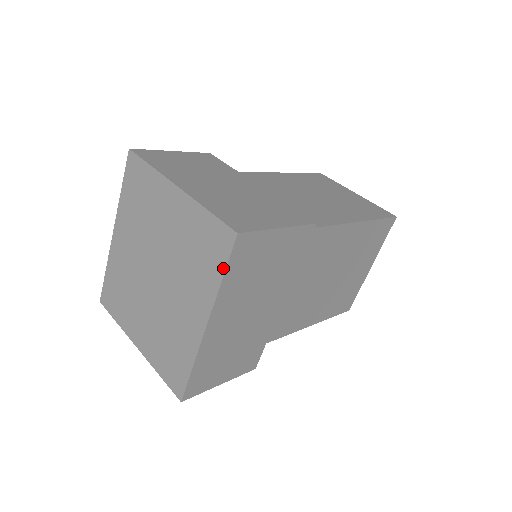
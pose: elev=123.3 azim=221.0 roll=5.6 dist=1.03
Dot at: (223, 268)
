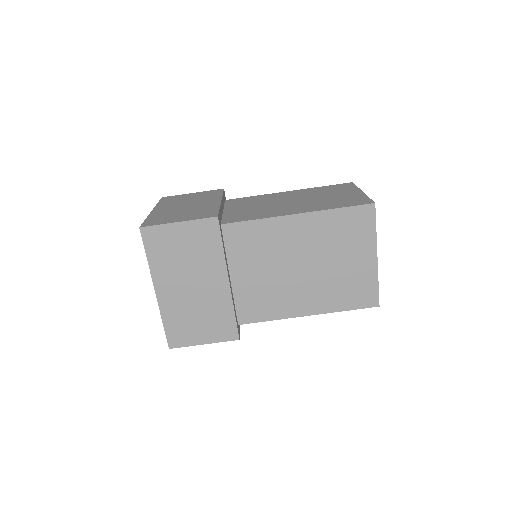
Dot at: (145, 251)
